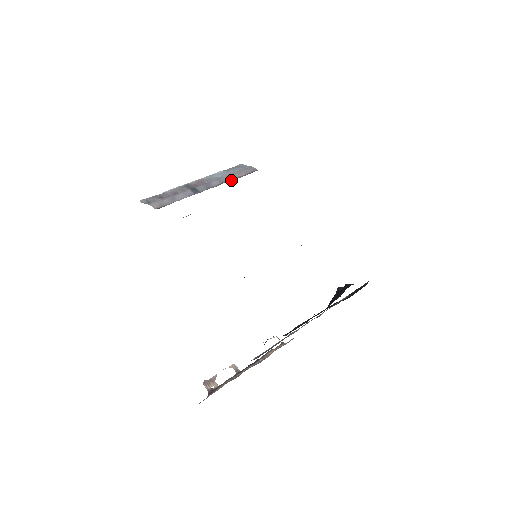
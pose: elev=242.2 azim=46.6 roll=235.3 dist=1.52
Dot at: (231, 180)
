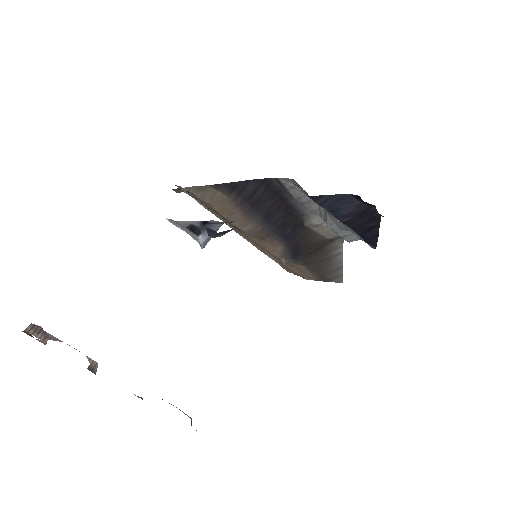
Dot at: occluded
